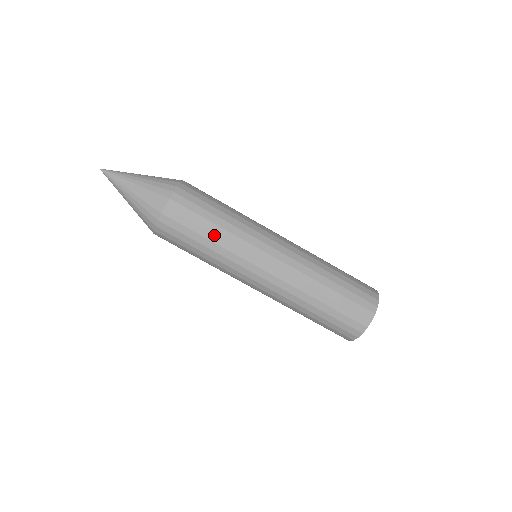
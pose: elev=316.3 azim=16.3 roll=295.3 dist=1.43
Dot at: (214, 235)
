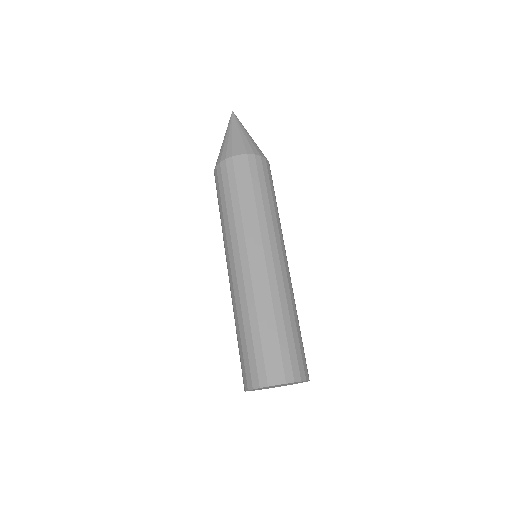
Dot at: (231, 206)
